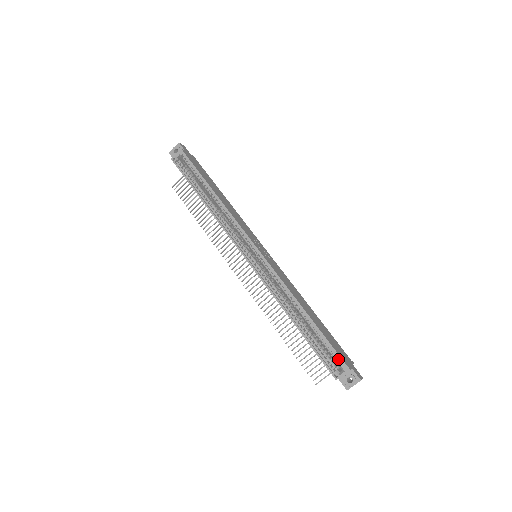
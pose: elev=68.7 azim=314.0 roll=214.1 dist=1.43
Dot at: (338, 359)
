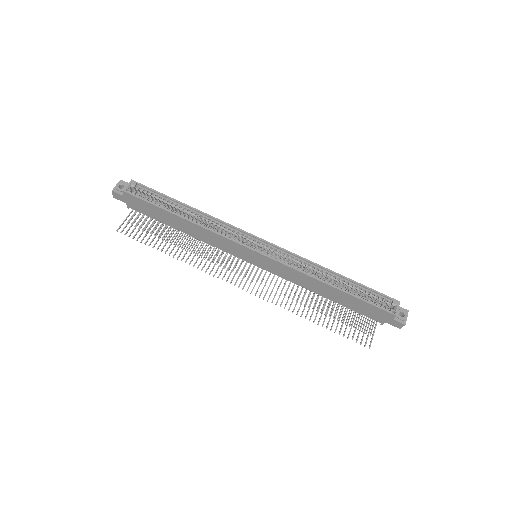
Dot at: occluded
